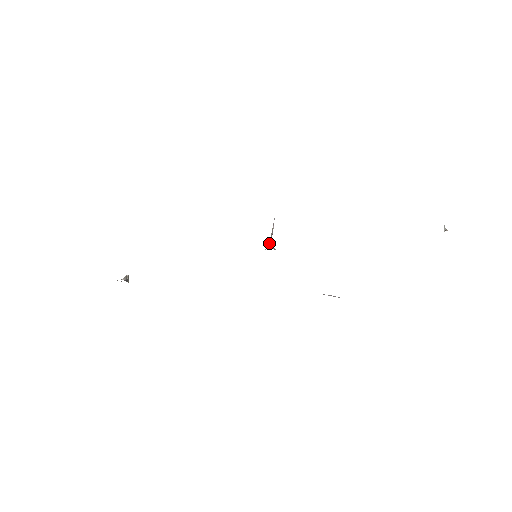
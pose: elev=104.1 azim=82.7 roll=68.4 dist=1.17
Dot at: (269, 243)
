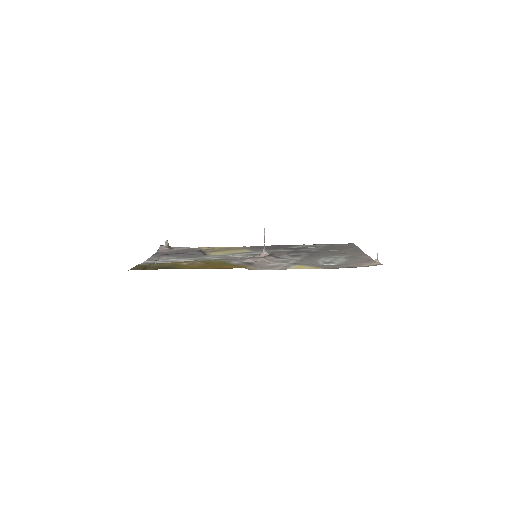
Dot at: (263, 250)
